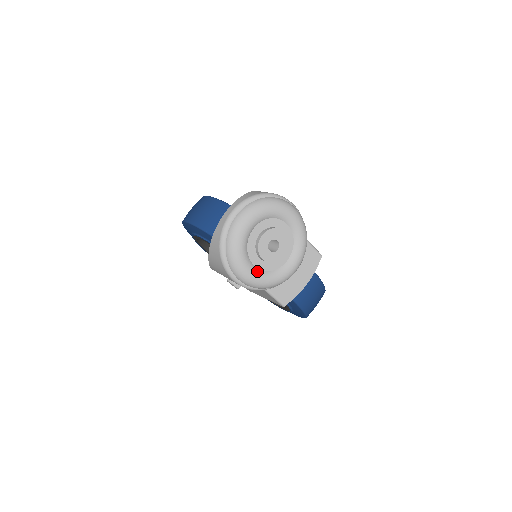
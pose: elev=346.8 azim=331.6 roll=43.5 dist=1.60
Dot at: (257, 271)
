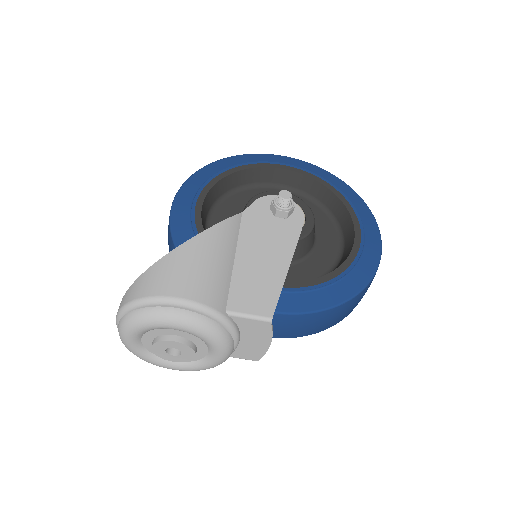
Dot at: (180, 365)
